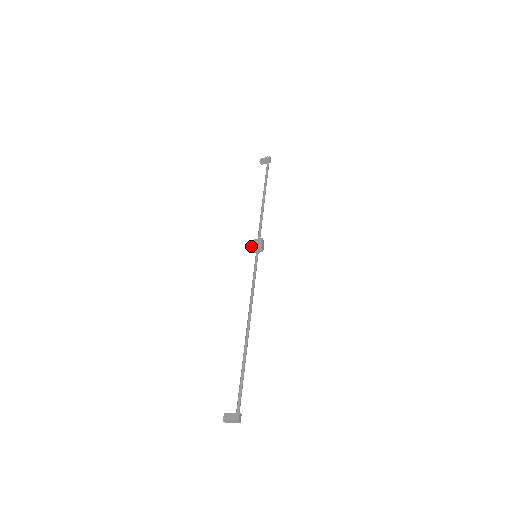
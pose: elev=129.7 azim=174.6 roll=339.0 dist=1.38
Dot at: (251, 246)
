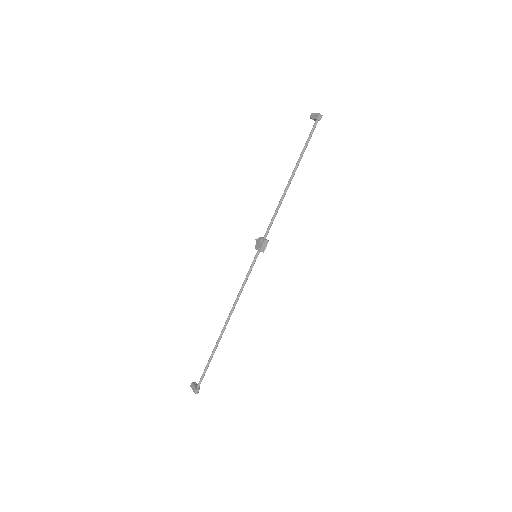
Dot at: (256, 243)
